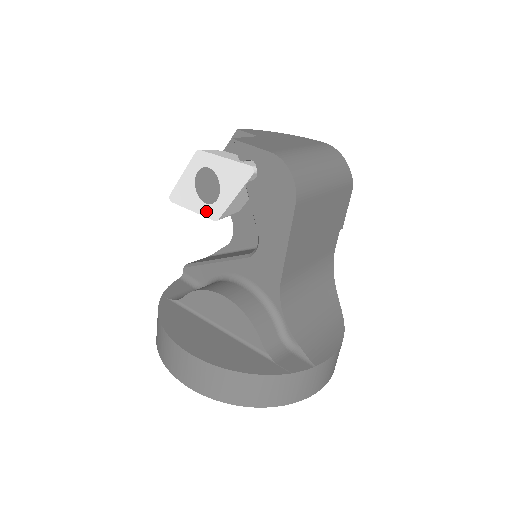
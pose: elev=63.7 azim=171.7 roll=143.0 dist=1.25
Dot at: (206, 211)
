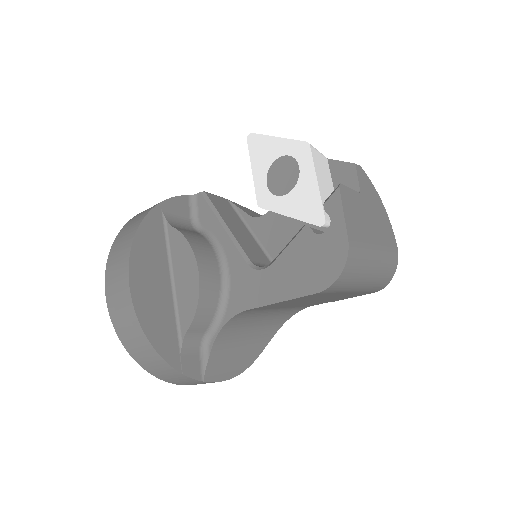
Dot at: (260, 188)
